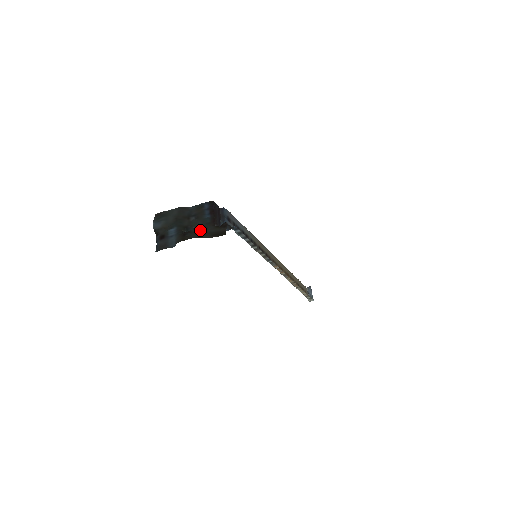
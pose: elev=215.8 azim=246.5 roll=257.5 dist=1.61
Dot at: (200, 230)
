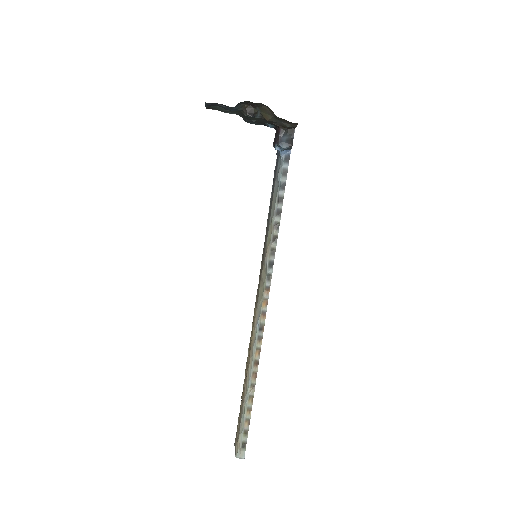
Dot at: (265, 118)
